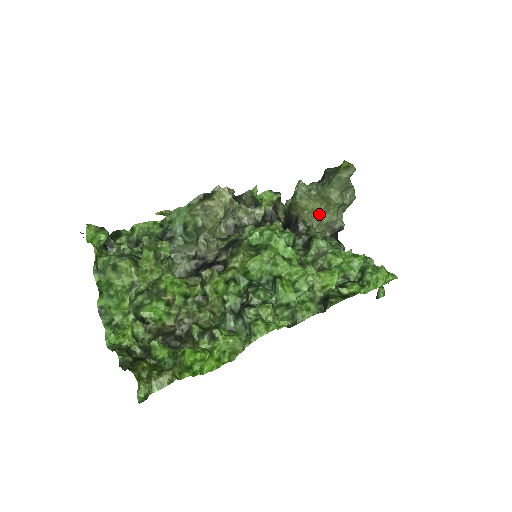
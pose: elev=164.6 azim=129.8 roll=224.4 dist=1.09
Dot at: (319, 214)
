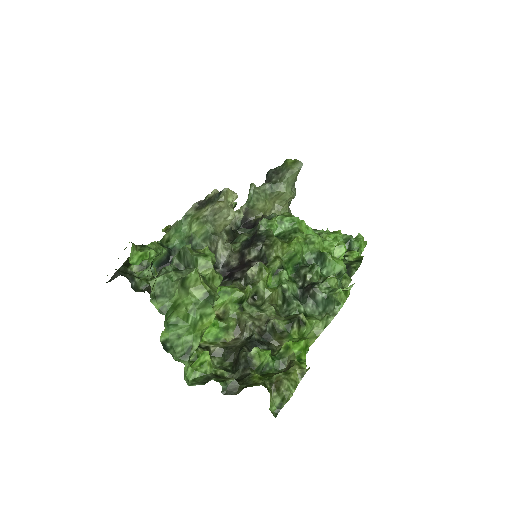
Dot at: (274, 212)
